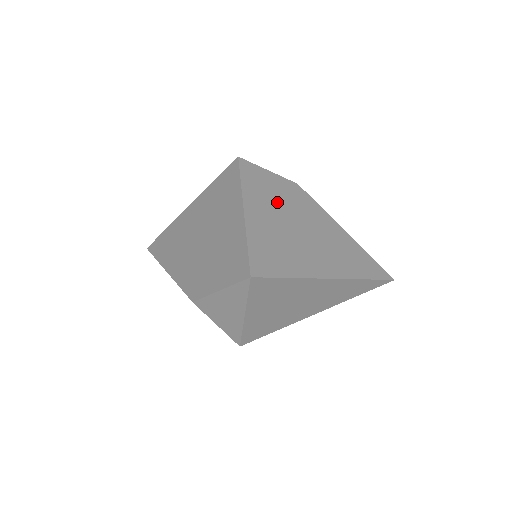
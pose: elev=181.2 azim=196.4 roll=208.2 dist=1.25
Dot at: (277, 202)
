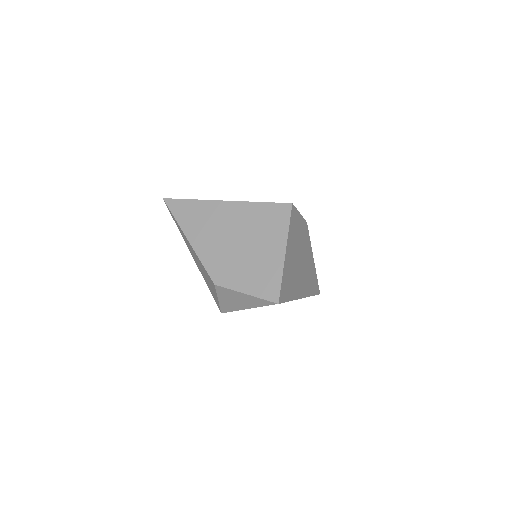
Dot at: (297, 241)
